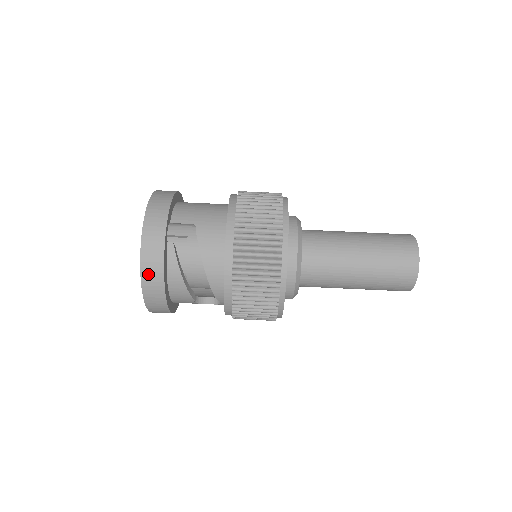
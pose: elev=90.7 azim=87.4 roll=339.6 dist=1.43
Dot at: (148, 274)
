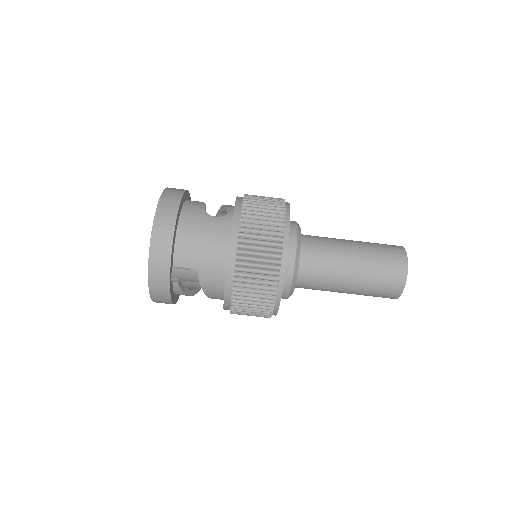
Dot at: (159, 302)
